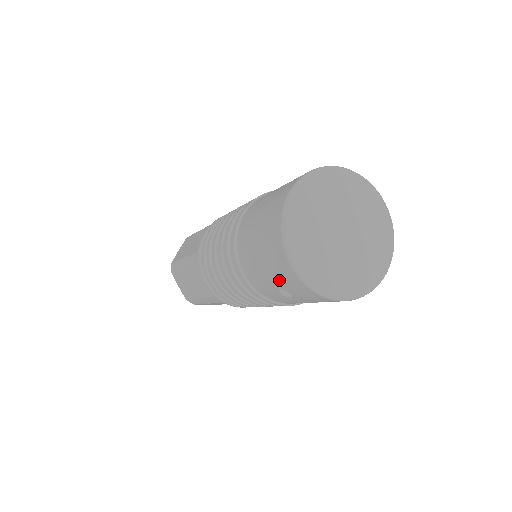
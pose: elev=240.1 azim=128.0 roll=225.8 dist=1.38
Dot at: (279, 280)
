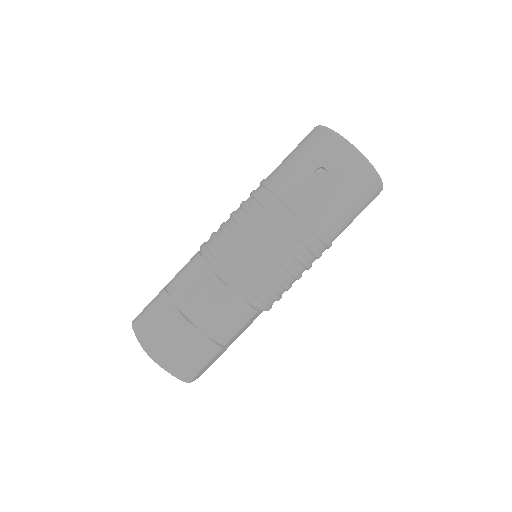
Dot at: (318, 156)
